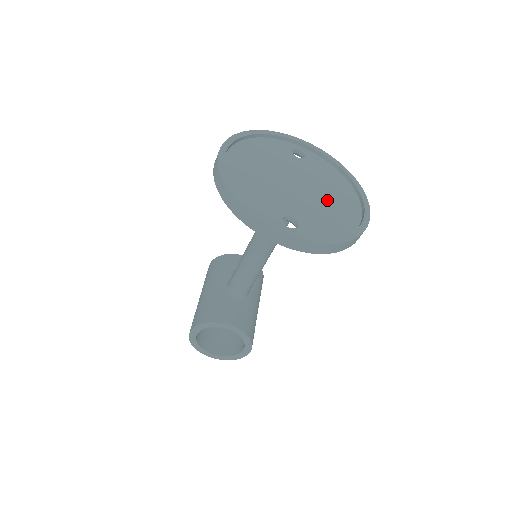
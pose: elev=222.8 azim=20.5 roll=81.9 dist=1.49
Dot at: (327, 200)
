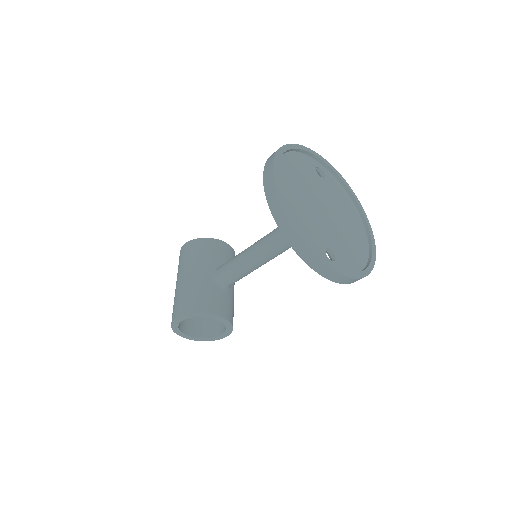
Dot at: (347, 227)
